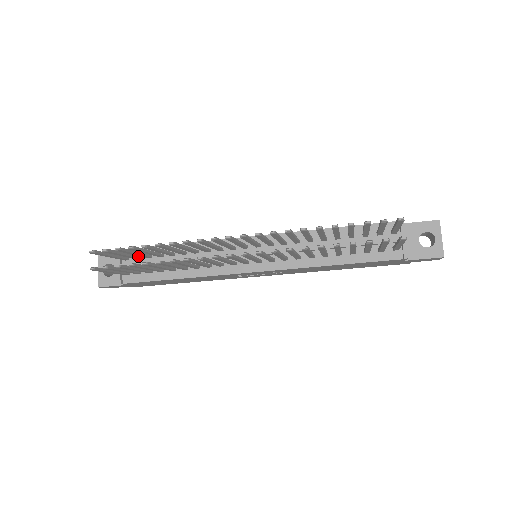
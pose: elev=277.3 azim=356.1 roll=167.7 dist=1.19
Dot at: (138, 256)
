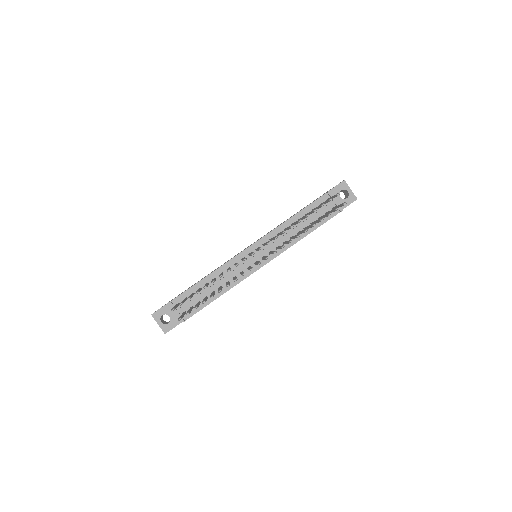
Dot at: (186, 298)
